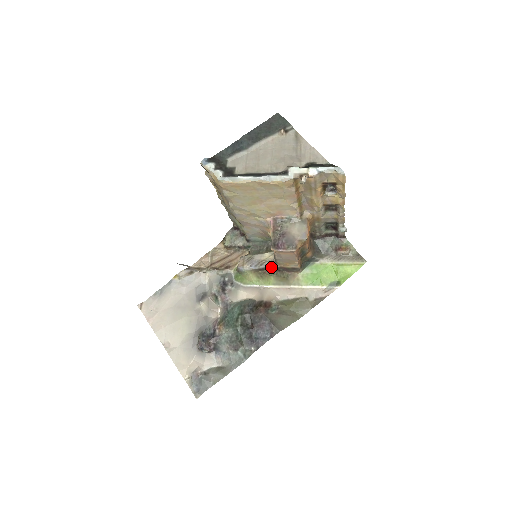
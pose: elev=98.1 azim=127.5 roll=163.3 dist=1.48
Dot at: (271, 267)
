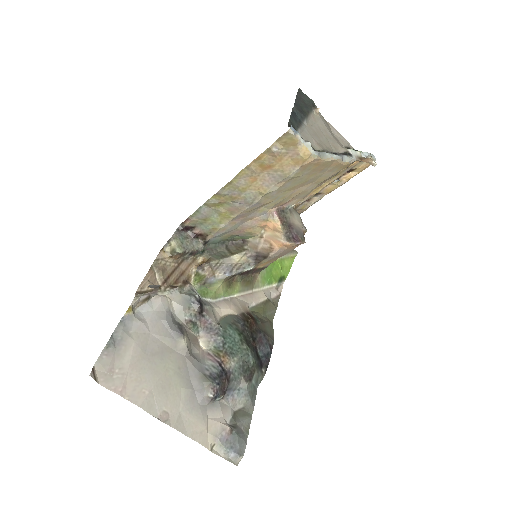
Dot at: (247, 270)
